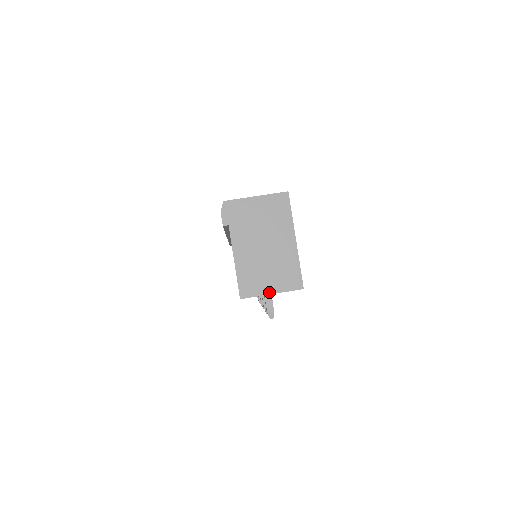
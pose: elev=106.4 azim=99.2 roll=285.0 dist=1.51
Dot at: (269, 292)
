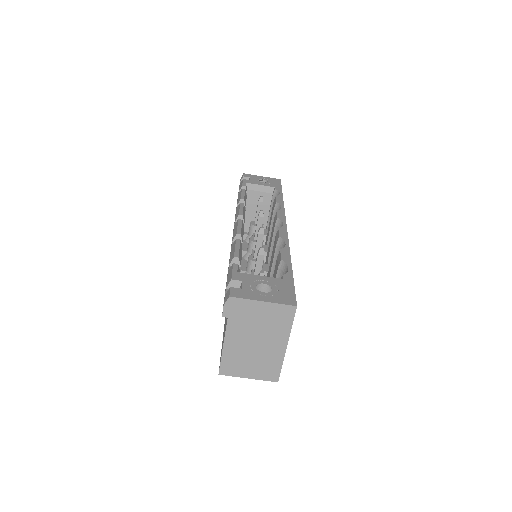
Dot at: (246, 376)
